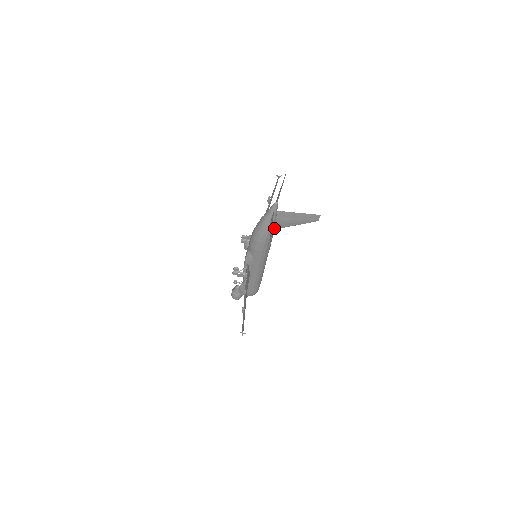
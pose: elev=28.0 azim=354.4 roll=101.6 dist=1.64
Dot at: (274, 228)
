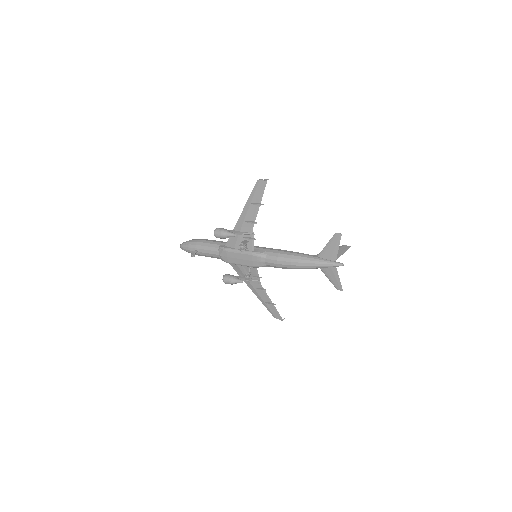
Dot at: occluded
